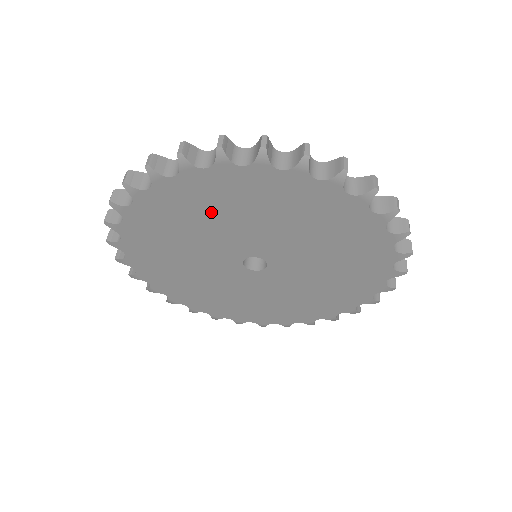
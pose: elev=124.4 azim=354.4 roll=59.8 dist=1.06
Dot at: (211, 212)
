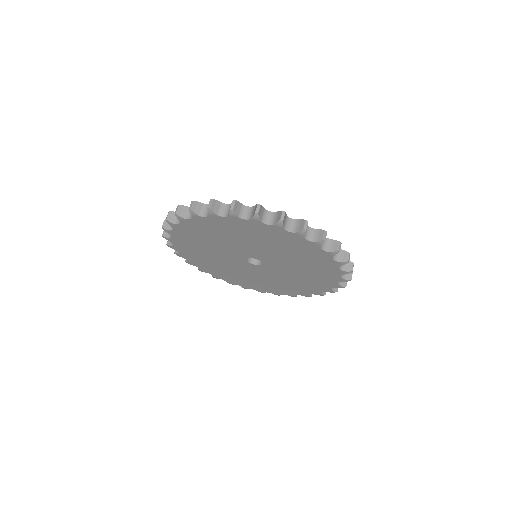
Dot at: (276, 244)
